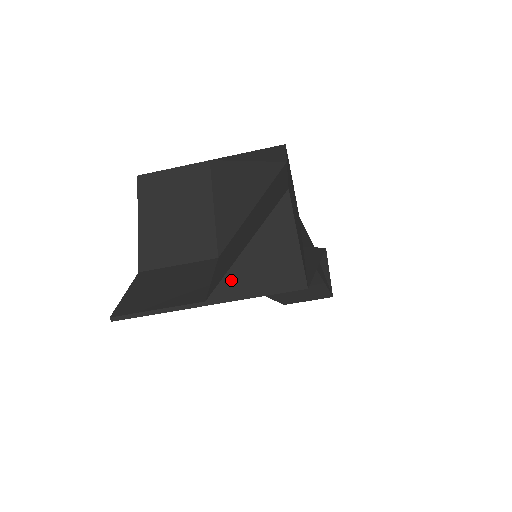
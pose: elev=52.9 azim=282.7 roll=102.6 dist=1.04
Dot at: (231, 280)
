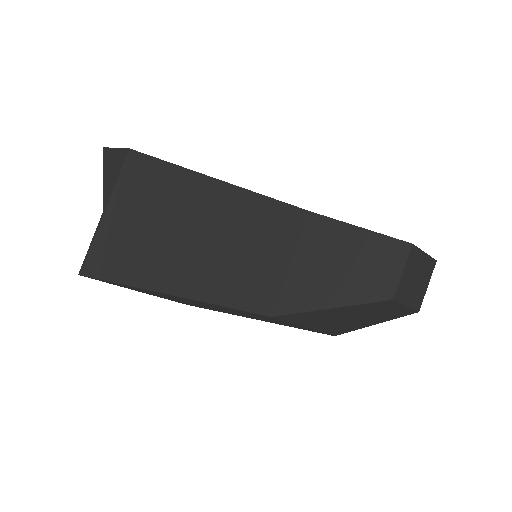
Dot at: (106, 191)
